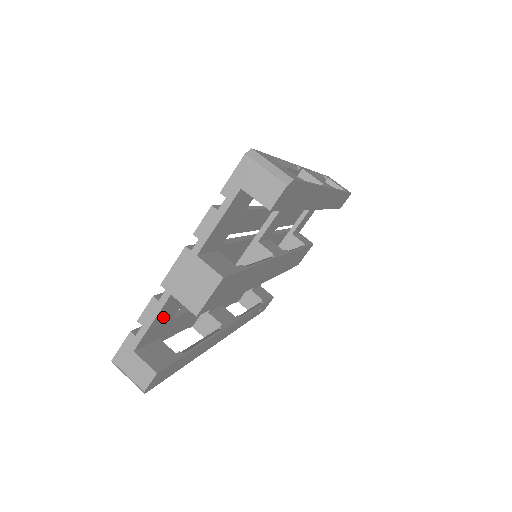
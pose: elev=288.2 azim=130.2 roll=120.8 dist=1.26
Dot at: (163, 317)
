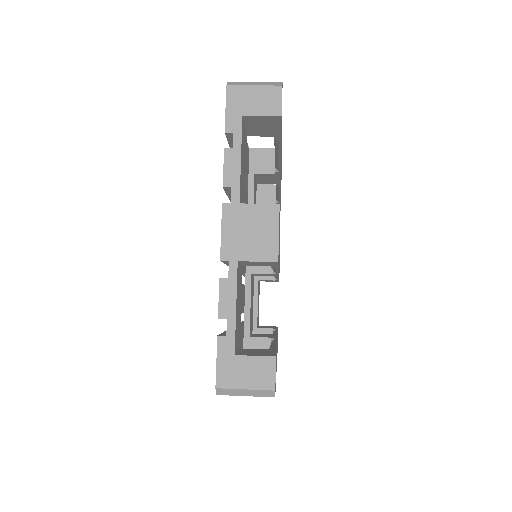
Dot at: (238, 305)
